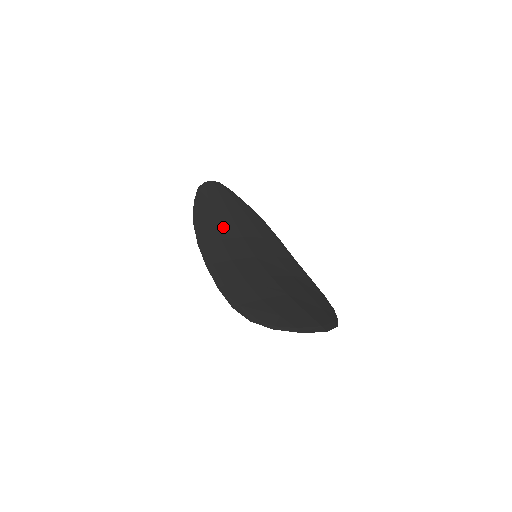
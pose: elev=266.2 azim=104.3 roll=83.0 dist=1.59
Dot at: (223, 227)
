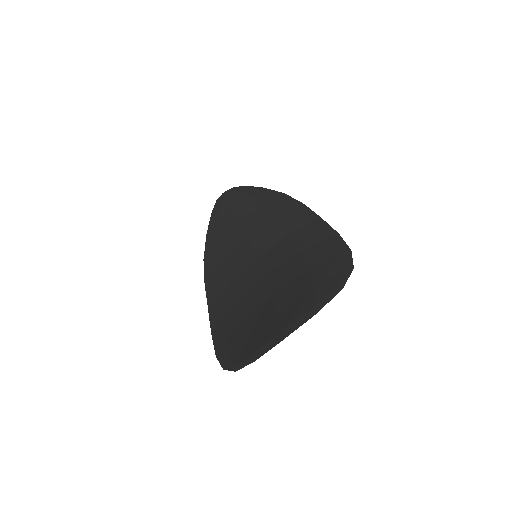
Dot at: (228, 243)
